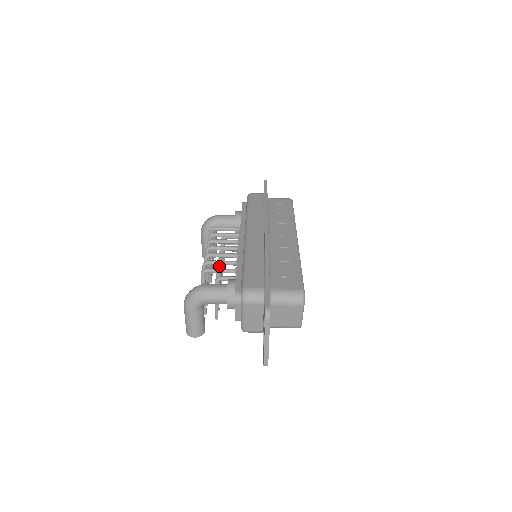
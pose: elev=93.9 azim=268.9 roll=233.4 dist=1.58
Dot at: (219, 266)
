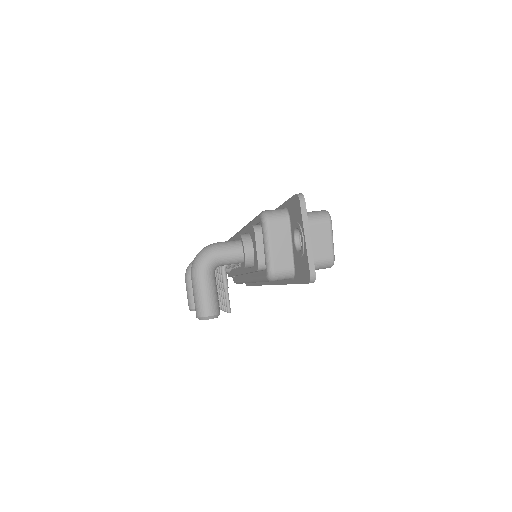
Dot at: occluded
